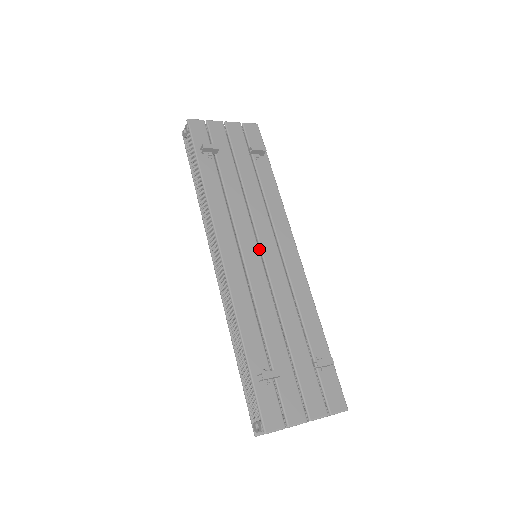
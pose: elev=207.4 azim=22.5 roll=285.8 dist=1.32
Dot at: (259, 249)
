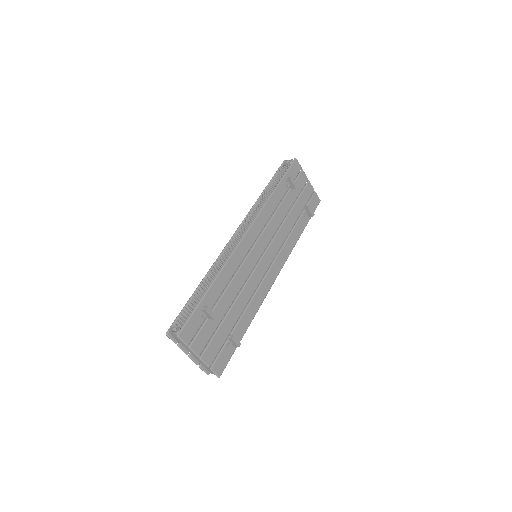
Dot at: occluded
